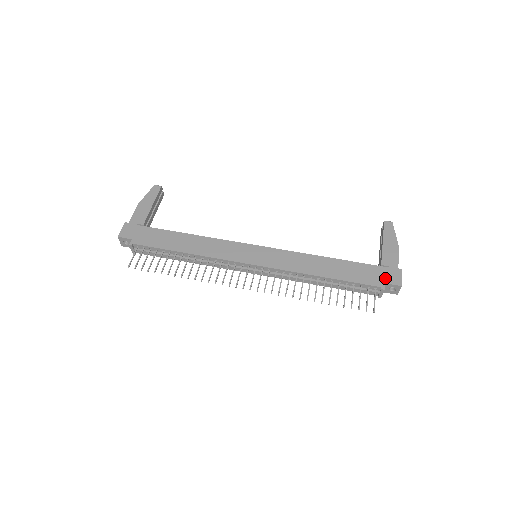
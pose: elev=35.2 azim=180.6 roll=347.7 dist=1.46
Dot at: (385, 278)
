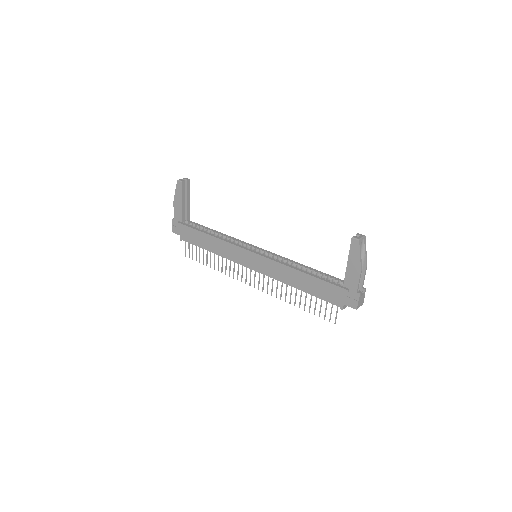
Dot at: (344, 300)
